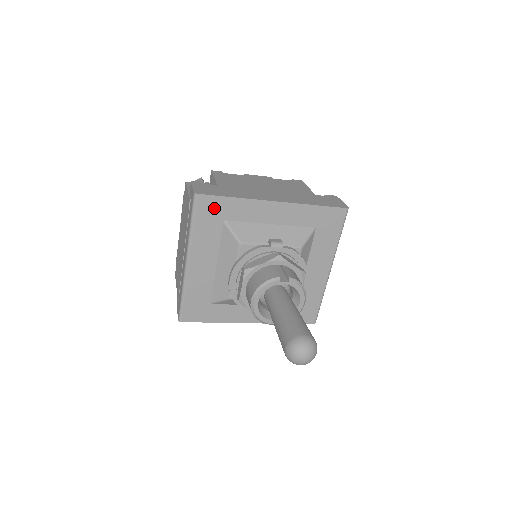
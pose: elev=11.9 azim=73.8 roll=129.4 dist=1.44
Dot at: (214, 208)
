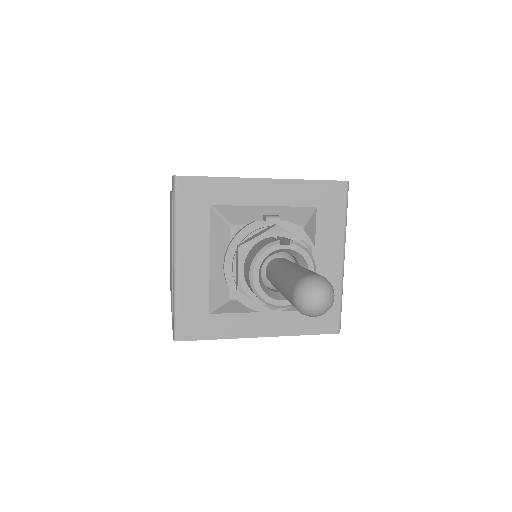
Dot at: (198, 191)
